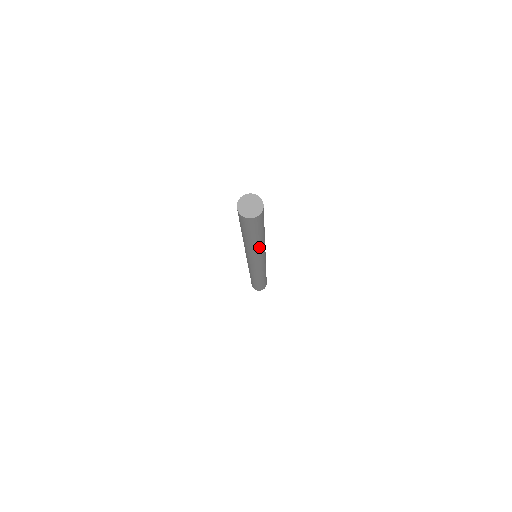
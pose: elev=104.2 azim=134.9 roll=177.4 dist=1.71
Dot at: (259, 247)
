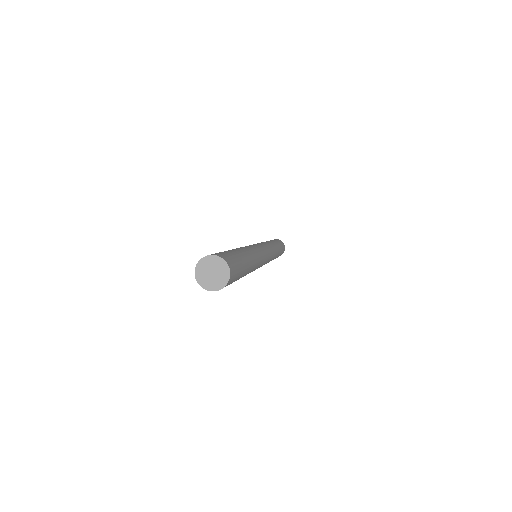
Dot at: occluded
